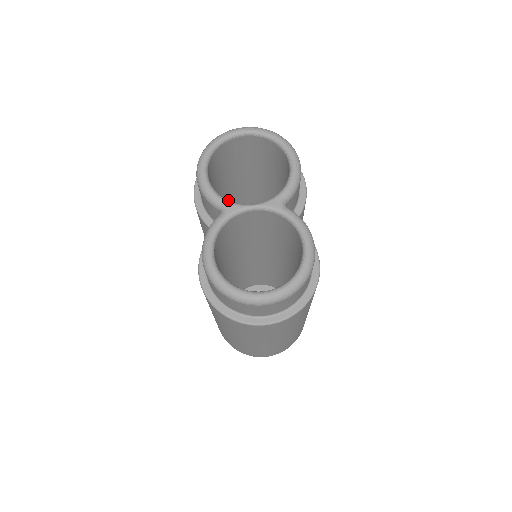
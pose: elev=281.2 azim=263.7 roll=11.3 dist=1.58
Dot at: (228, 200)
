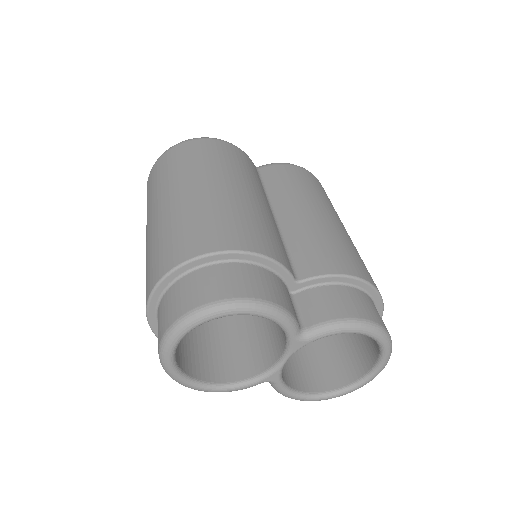
Dot at: occluded
